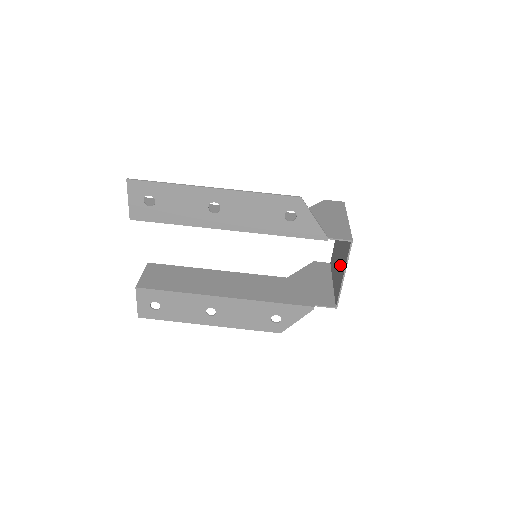
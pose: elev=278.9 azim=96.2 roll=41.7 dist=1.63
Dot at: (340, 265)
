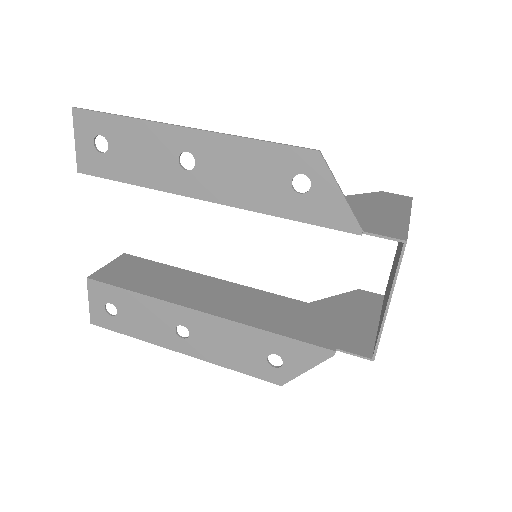
Dot at: occluded
